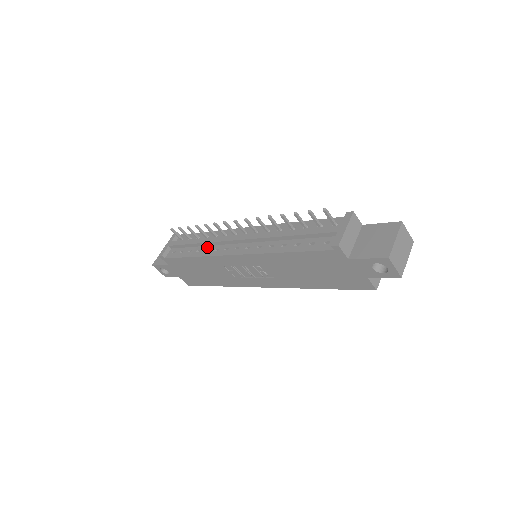
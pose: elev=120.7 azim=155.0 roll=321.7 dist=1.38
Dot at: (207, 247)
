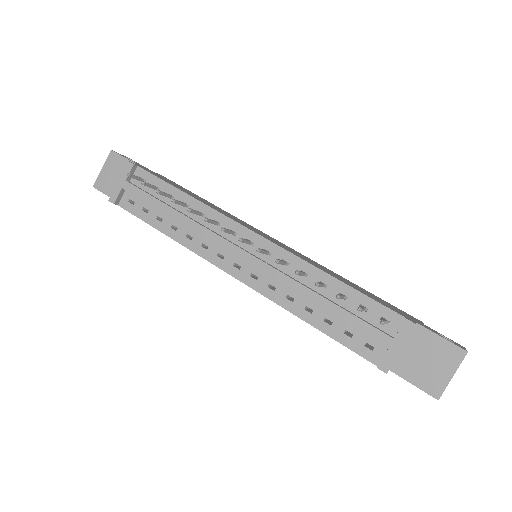
Dot at: (188, 230)
